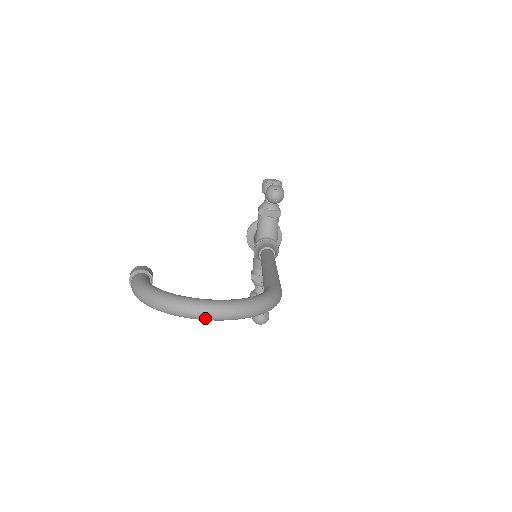
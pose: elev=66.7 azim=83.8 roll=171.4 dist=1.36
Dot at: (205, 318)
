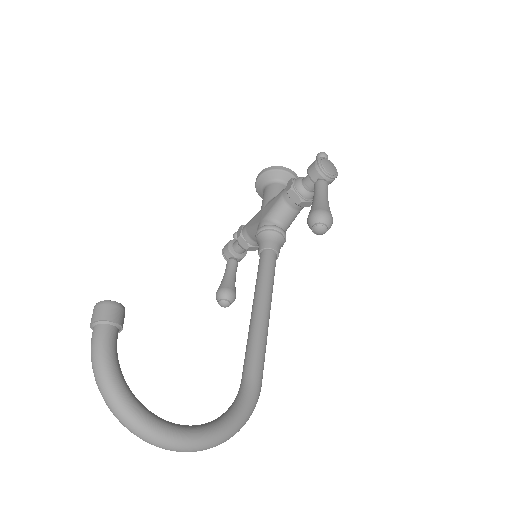
Dot at: (165, 448)
